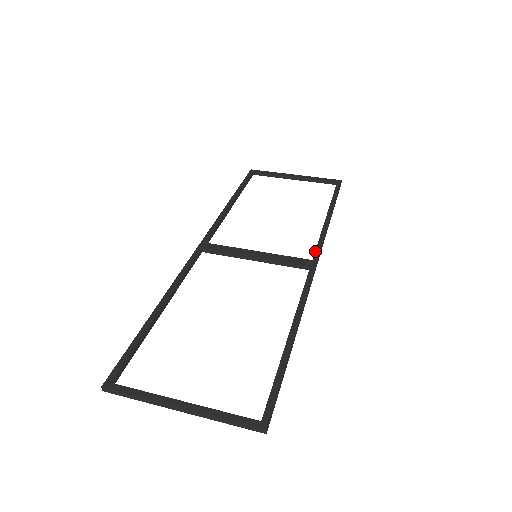
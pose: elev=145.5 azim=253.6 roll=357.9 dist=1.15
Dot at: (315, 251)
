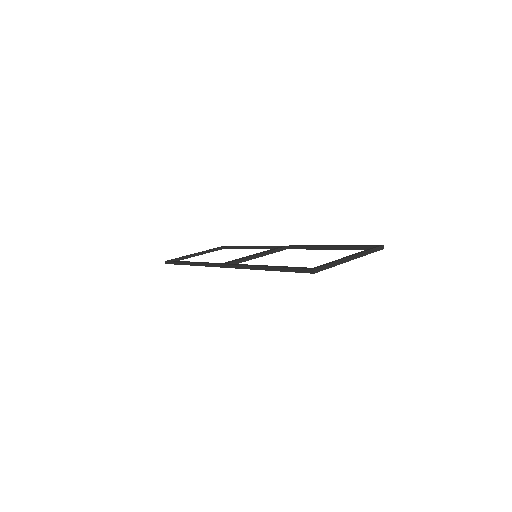
Dot at: (276, 246)
